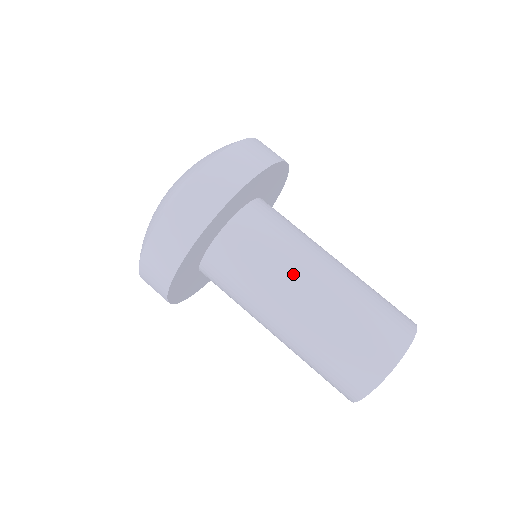
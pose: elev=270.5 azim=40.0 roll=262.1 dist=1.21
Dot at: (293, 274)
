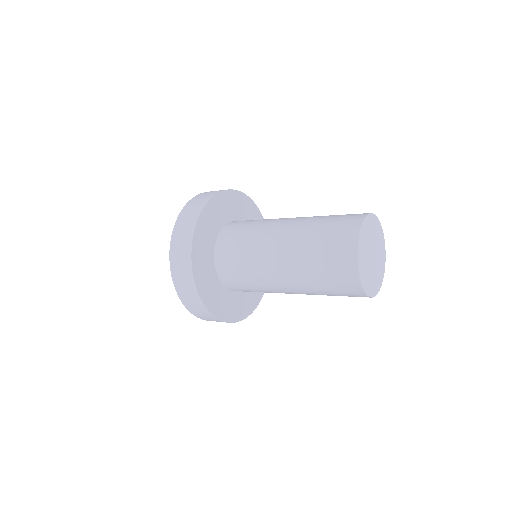
Dot at: (264, 257)
